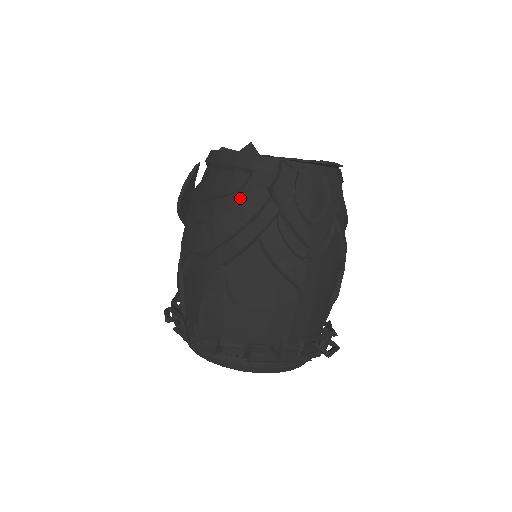
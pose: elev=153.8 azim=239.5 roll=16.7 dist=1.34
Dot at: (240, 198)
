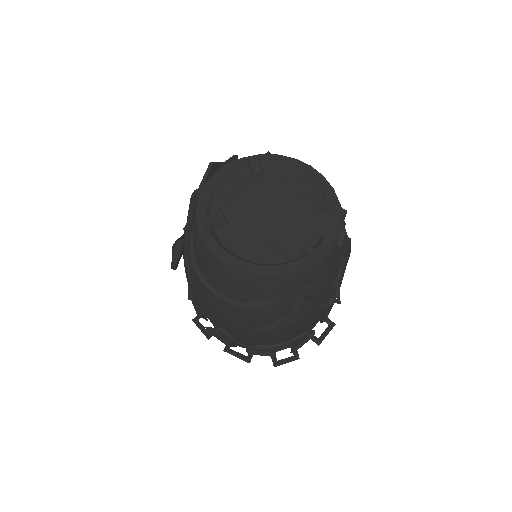
Dot at: (275, 307)
